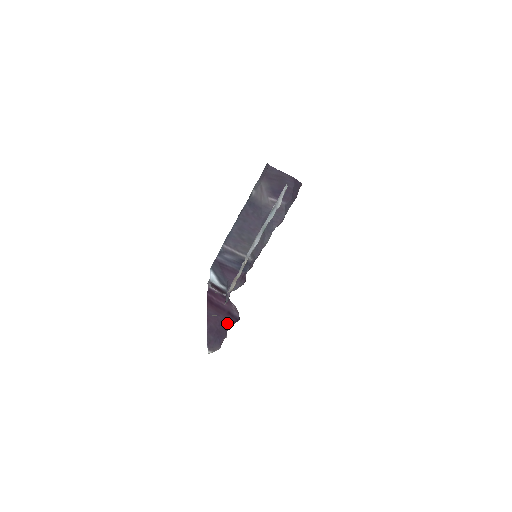
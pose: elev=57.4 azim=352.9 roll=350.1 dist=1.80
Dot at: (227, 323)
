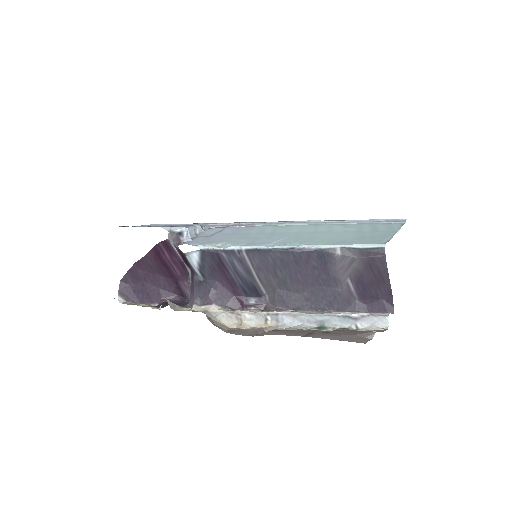
Dot at: (166, 289)
